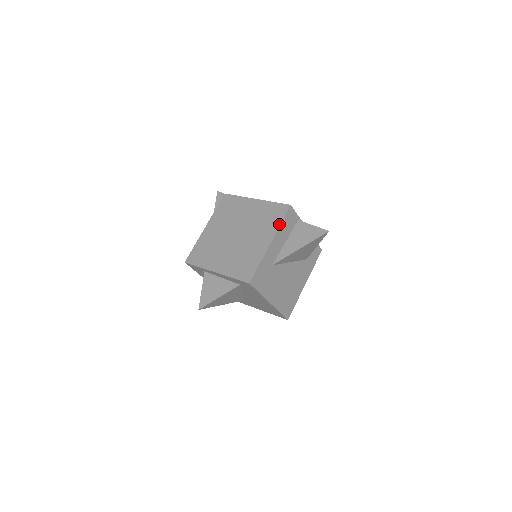
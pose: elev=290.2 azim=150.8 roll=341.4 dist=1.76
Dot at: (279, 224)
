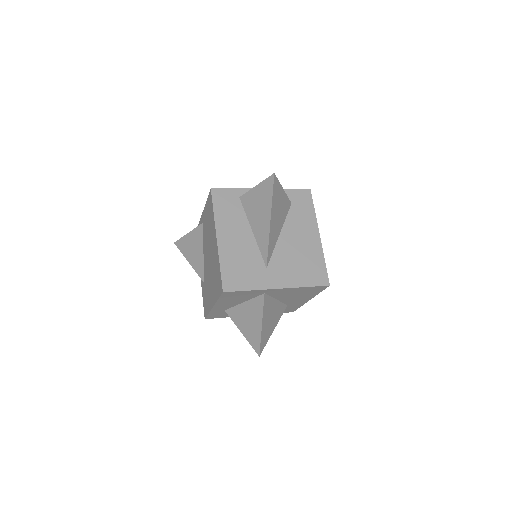
Dot at: occluded
